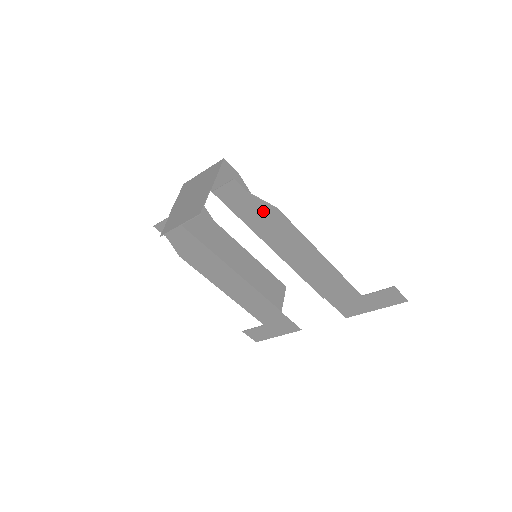
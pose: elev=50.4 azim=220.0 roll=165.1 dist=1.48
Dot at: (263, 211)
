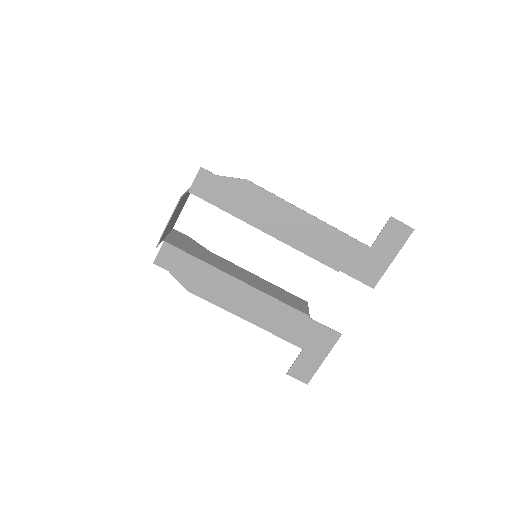
Dot at: (237, 190)
